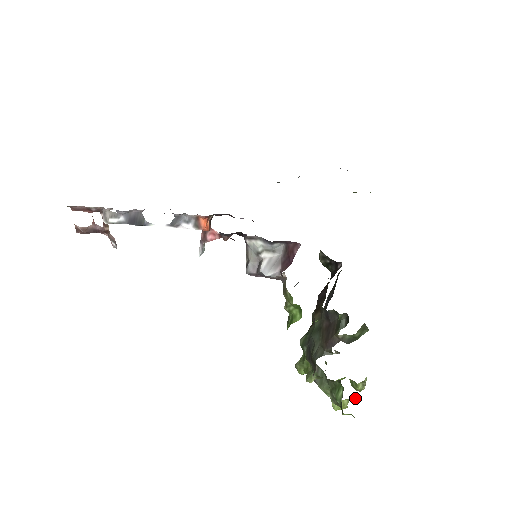
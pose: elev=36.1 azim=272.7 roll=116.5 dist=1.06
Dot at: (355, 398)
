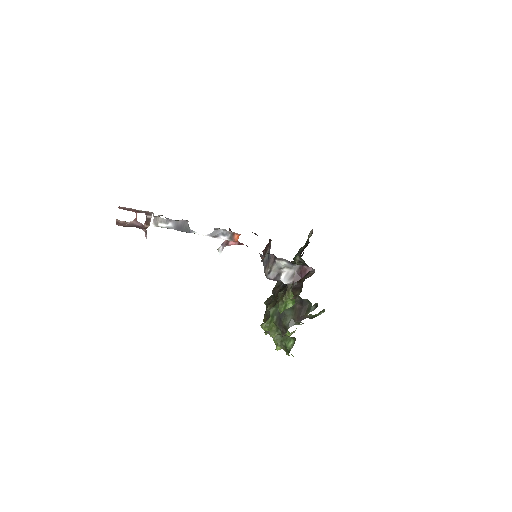
Dot at: occluded
